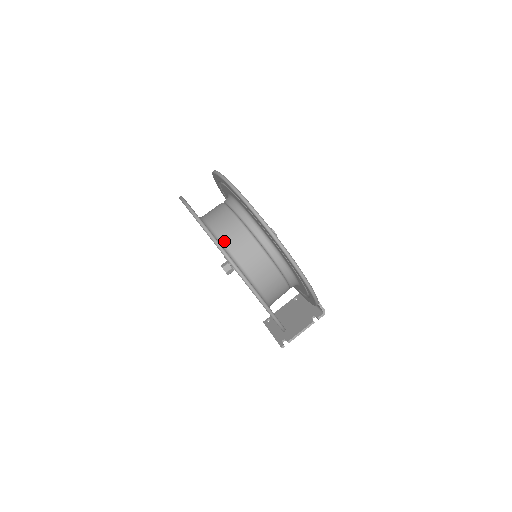
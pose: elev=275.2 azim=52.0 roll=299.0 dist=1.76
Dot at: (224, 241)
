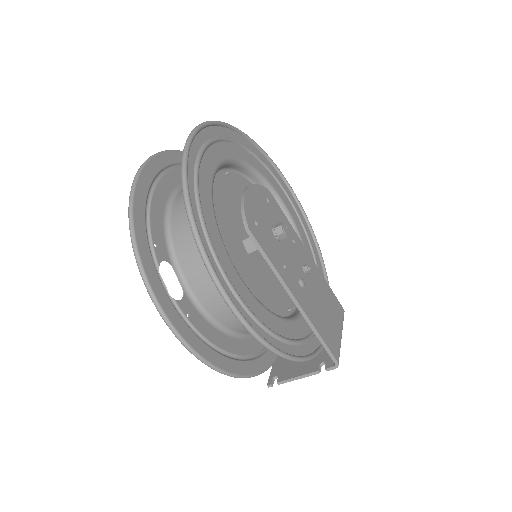
Dot at: (174, 236)
